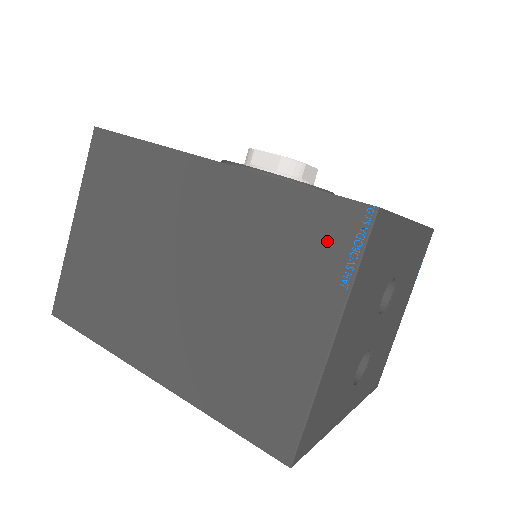
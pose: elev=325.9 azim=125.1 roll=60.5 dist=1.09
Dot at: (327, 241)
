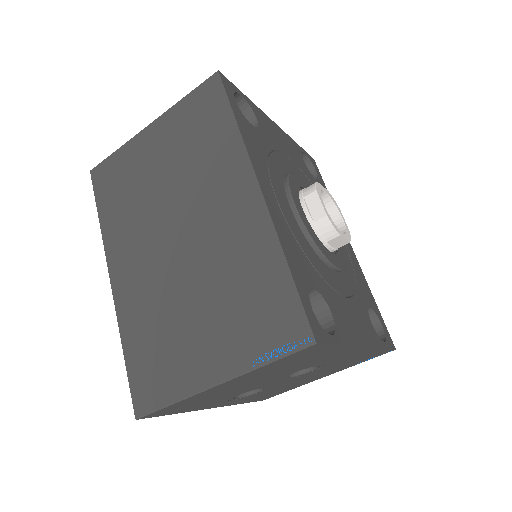
Dot at: (271, 326)
